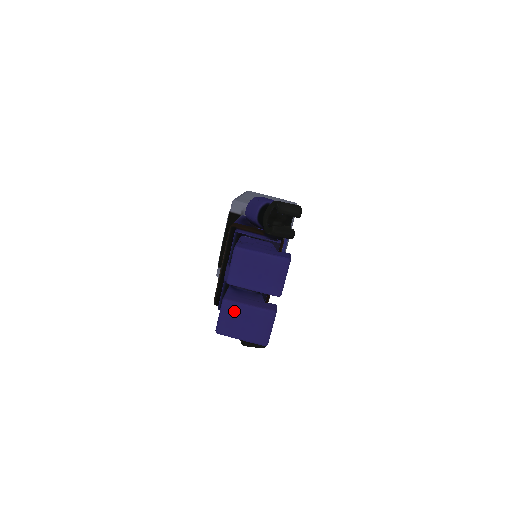
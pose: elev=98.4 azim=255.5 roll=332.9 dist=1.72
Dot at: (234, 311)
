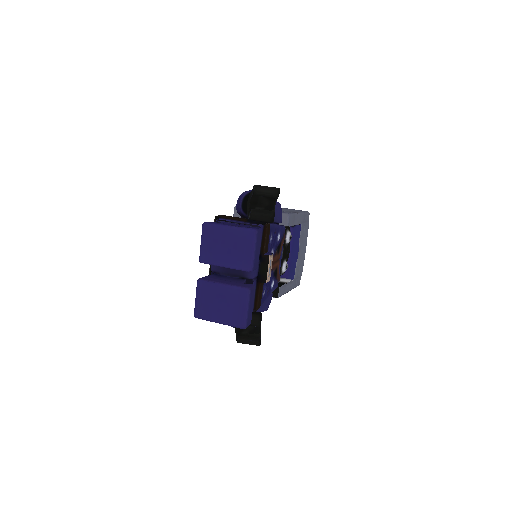
Dot at: (209, 291)
